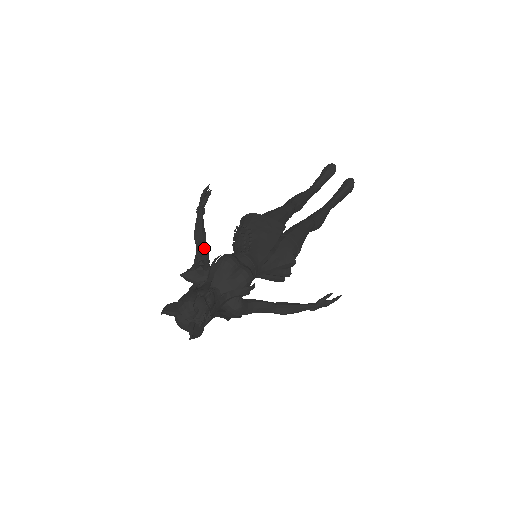
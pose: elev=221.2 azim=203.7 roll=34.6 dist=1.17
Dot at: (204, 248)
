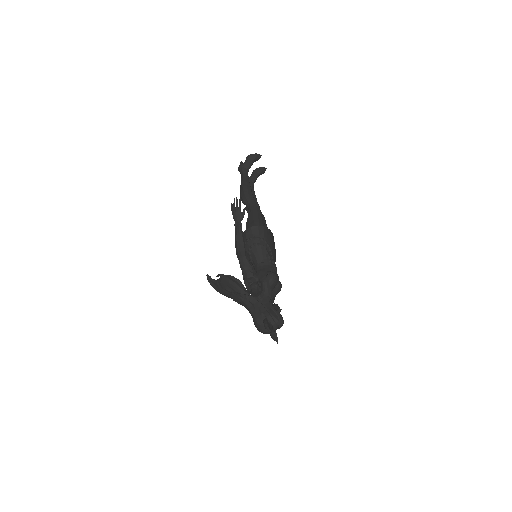
Dot at: (250, 262)
